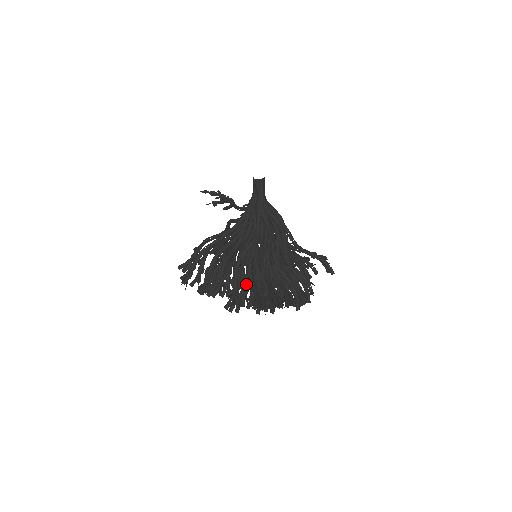
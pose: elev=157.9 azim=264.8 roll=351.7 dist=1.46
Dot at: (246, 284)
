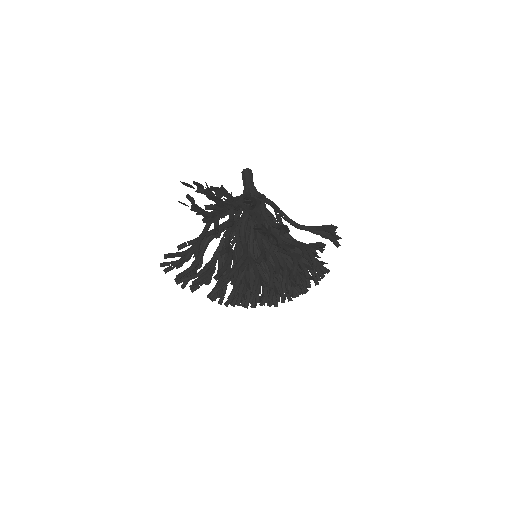
Dot at: occluded
